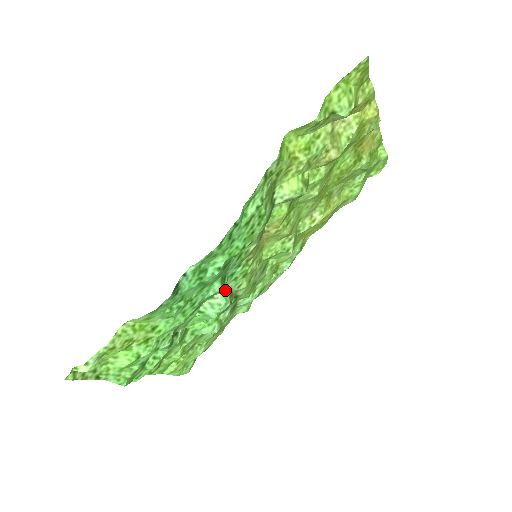
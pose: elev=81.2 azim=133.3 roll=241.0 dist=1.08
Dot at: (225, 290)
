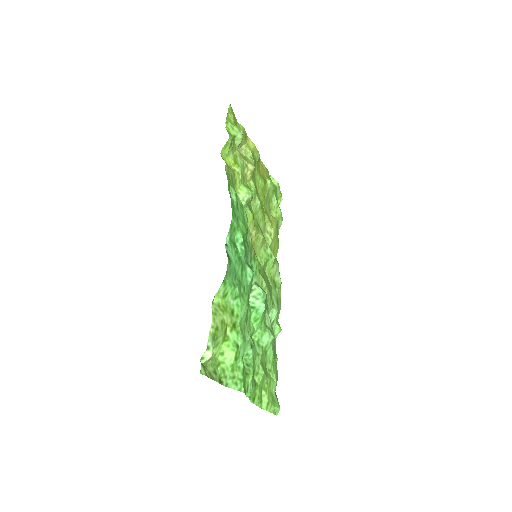
Dot at: (255, 284)
